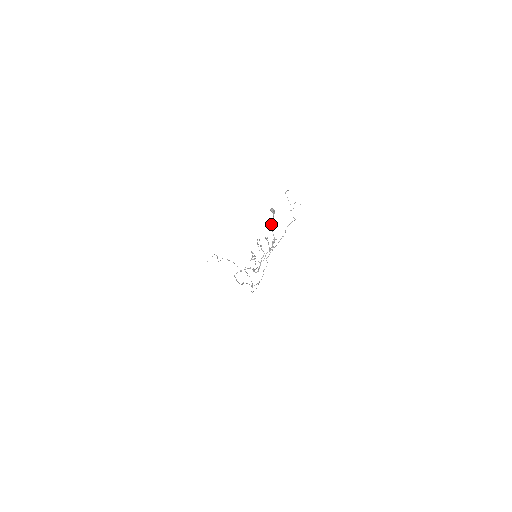
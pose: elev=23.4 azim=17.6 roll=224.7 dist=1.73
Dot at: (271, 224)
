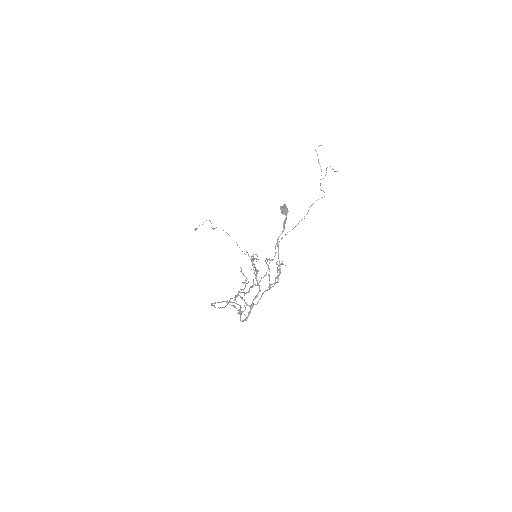
Dot at: (277, 240)
